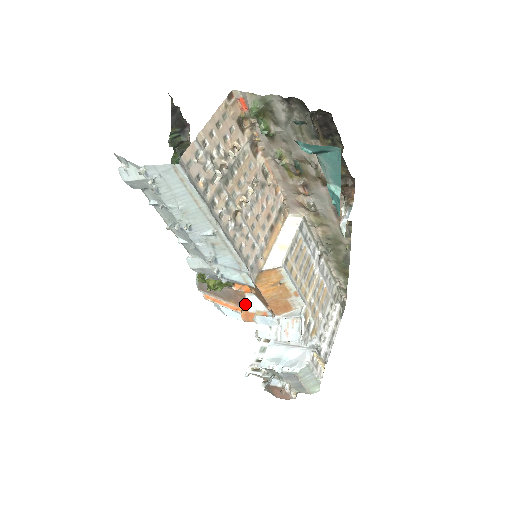
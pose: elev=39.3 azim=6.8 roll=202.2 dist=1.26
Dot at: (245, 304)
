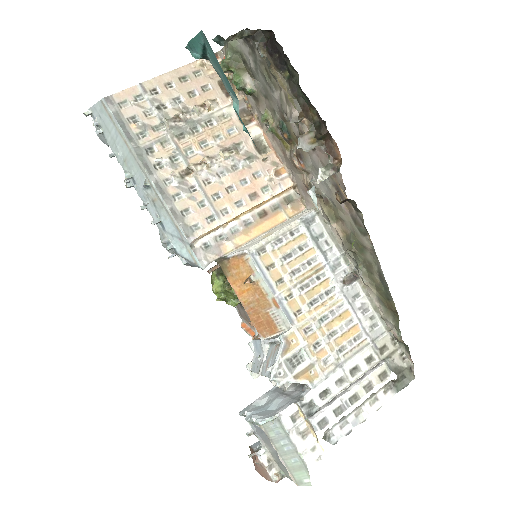
Dot at: occluded
